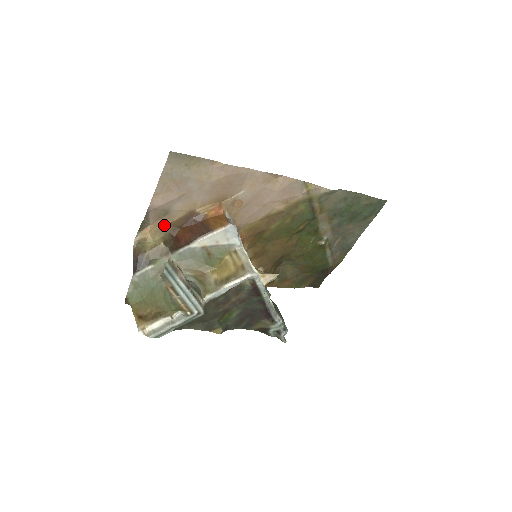
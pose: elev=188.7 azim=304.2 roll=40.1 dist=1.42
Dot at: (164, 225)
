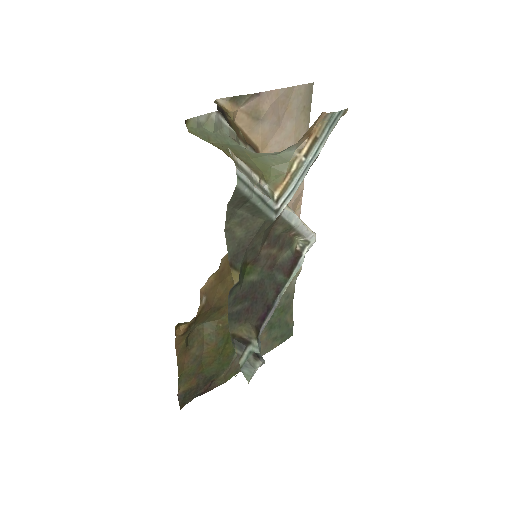
Dot at: (239, 127)
